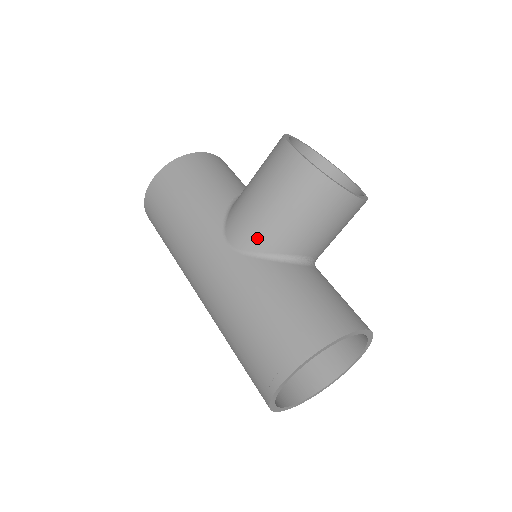
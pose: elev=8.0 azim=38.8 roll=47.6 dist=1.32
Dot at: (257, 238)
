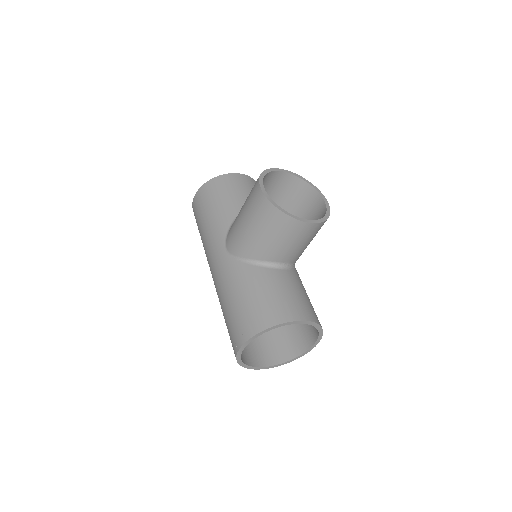
Dot at: (240, 248)
